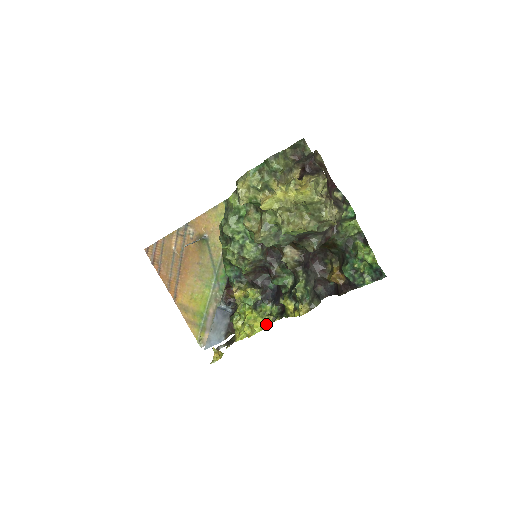
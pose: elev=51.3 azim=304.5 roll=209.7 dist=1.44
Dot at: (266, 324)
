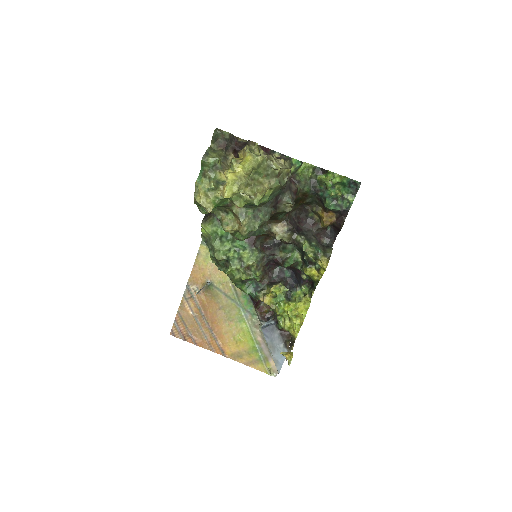
Dot at: (307, 303)
